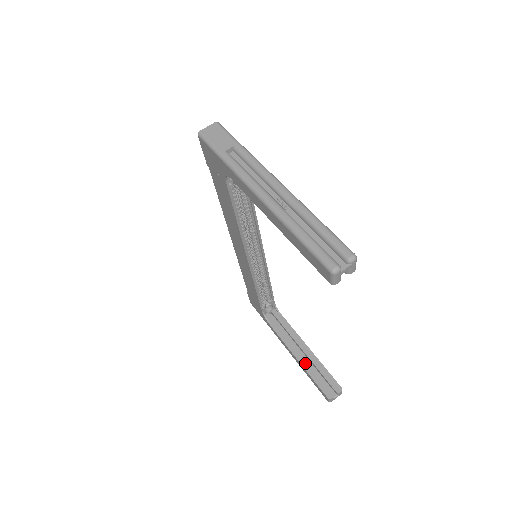
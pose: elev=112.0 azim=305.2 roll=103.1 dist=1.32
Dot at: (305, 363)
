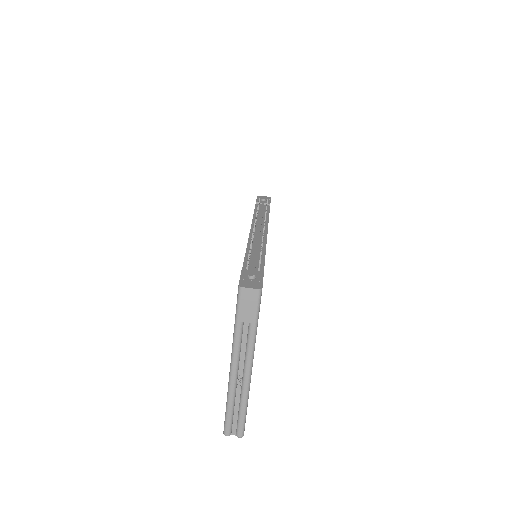
Dot at: occluded
